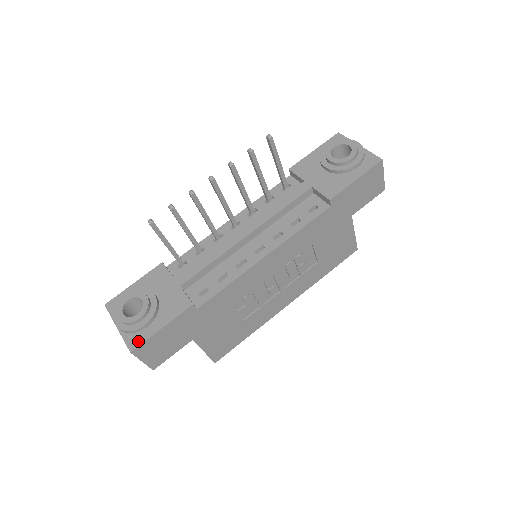
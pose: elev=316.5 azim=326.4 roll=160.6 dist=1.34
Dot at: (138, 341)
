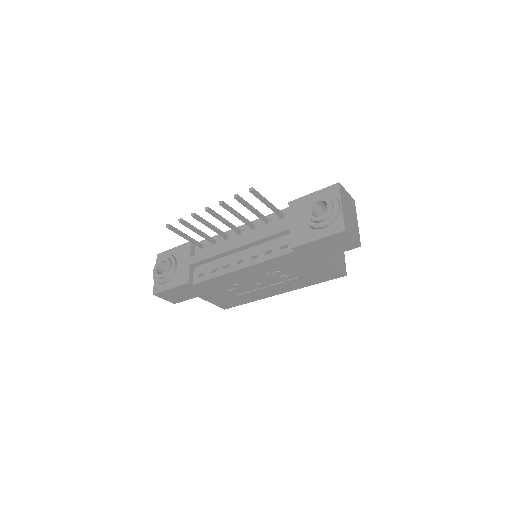
Dot at: (158, 290)
